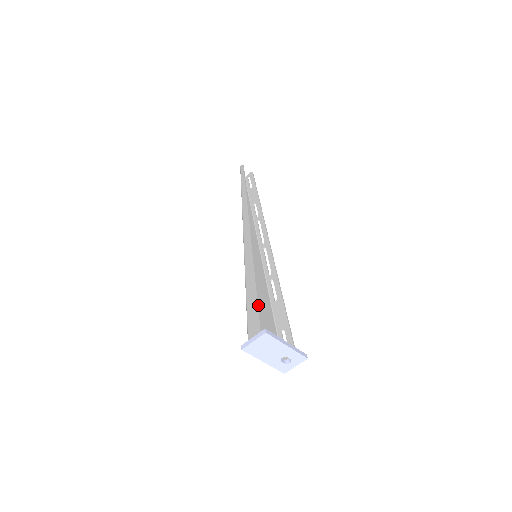
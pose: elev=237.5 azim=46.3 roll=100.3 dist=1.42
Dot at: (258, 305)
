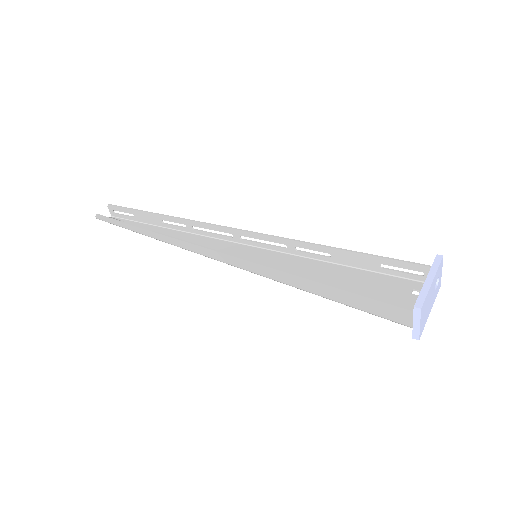
Dot at: (358, 295)
